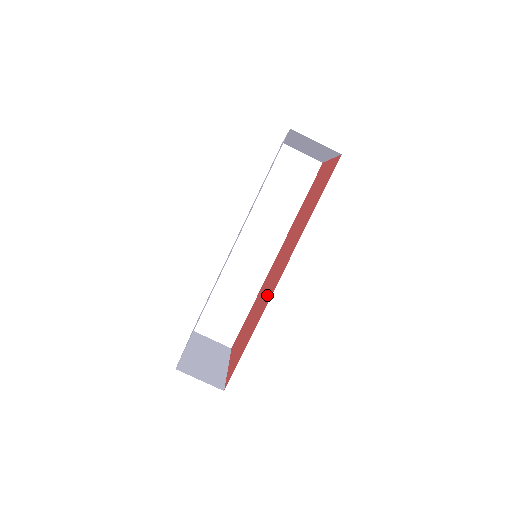
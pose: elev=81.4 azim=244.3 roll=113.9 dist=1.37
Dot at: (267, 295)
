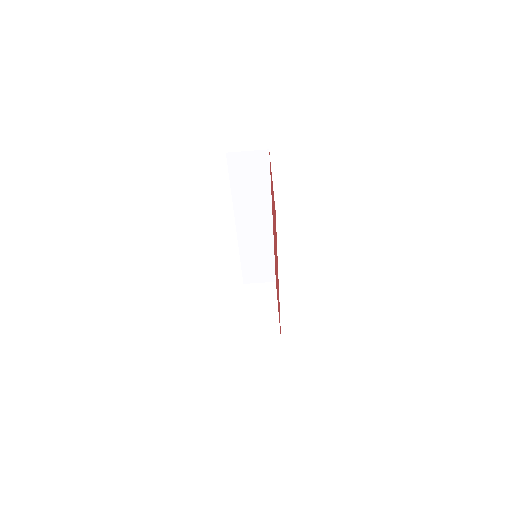
Dot at: occluded
